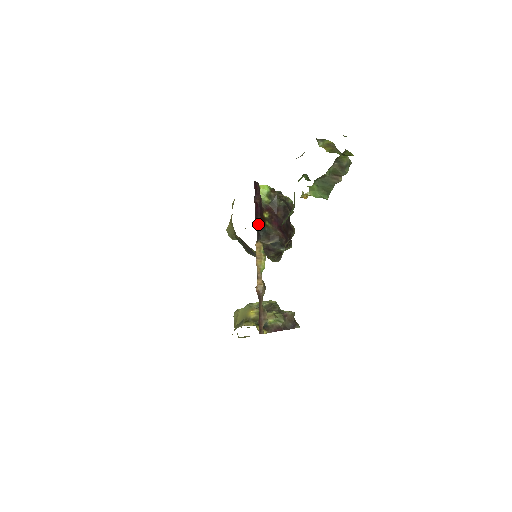
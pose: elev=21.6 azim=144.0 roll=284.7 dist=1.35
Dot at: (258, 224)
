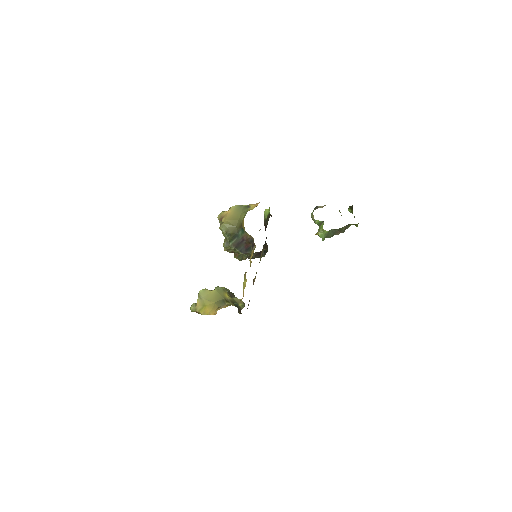
Dot at: occluded
